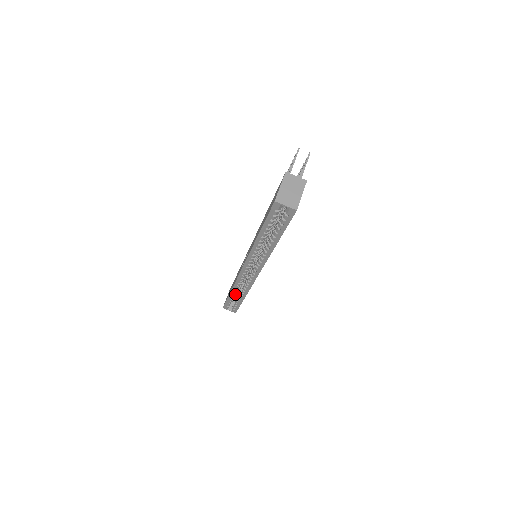
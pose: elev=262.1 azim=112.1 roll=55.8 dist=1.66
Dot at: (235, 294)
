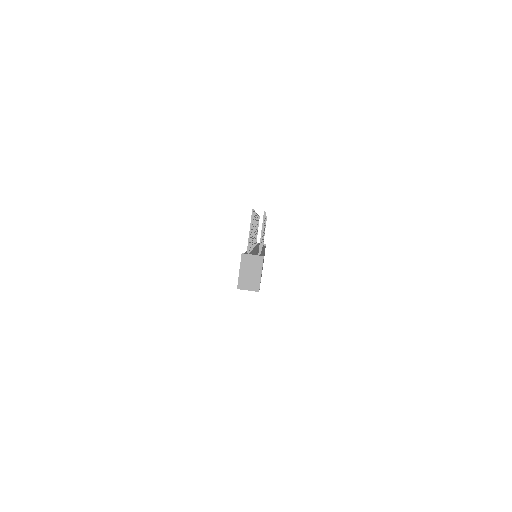
Dot at: occluded
